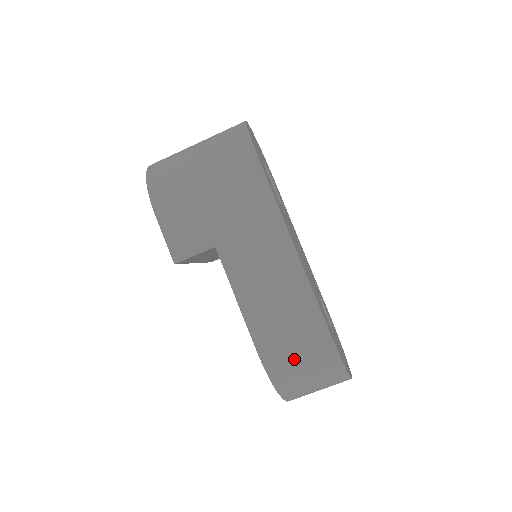
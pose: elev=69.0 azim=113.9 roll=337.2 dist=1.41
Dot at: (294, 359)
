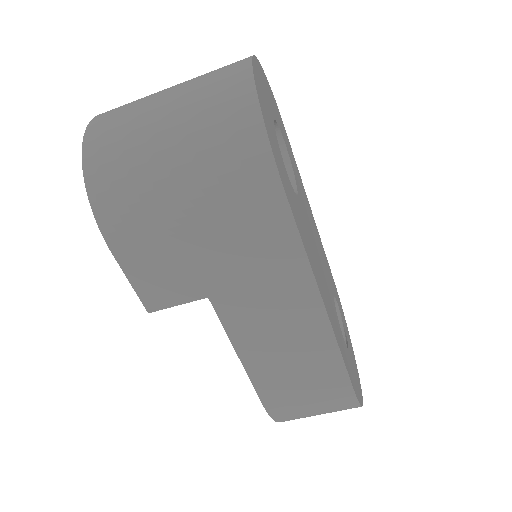
Dot at: (306, 409)
